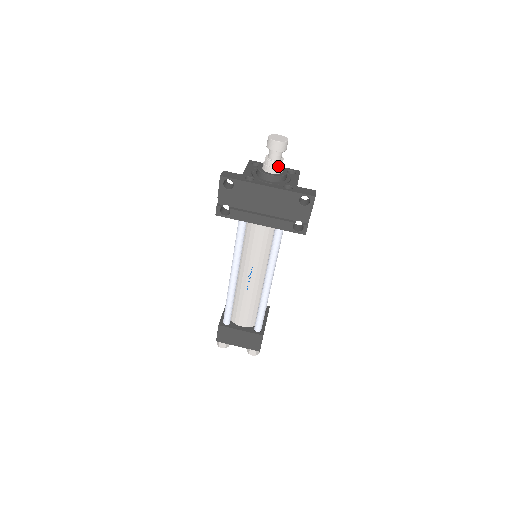
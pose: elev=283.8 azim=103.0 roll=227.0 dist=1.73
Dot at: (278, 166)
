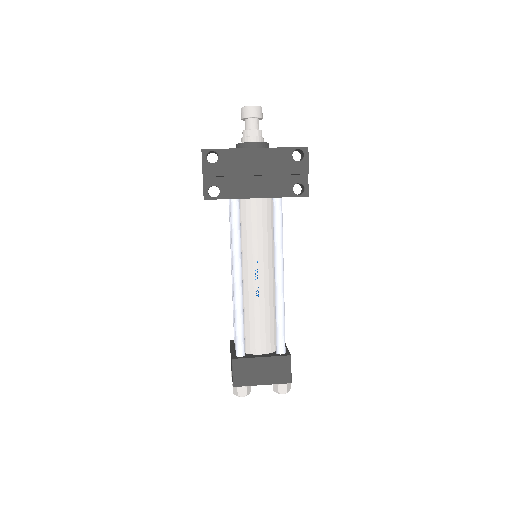
Dot at: (259, 134)
